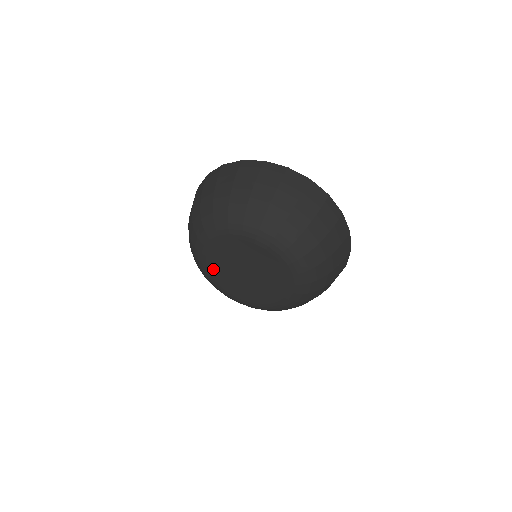
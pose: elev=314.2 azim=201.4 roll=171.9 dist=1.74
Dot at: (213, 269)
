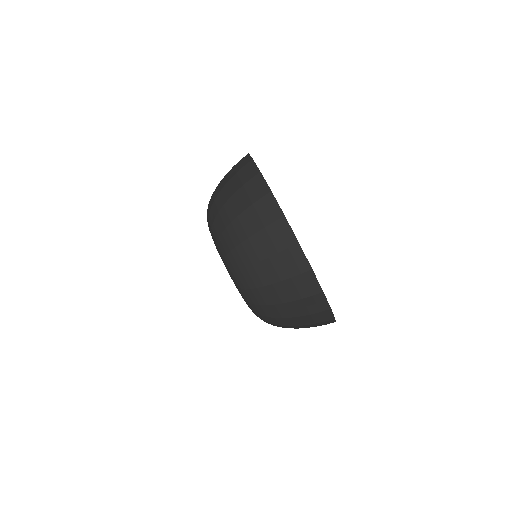
Dot at: occluded
